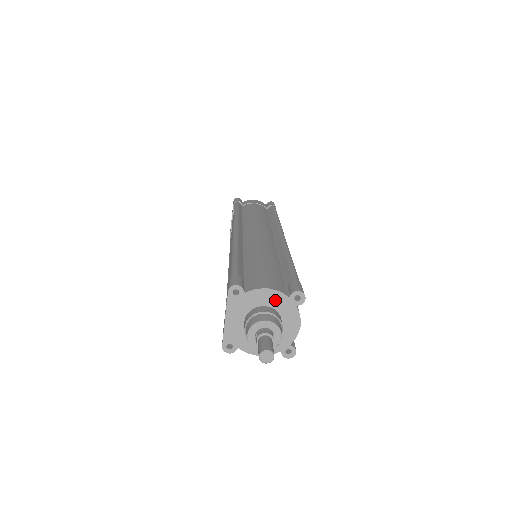
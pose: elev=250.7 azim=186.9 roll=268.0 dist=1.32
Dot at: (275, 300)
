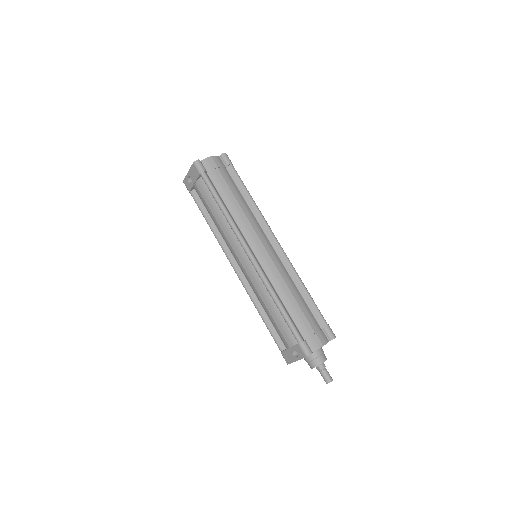
Dot at: occluded
